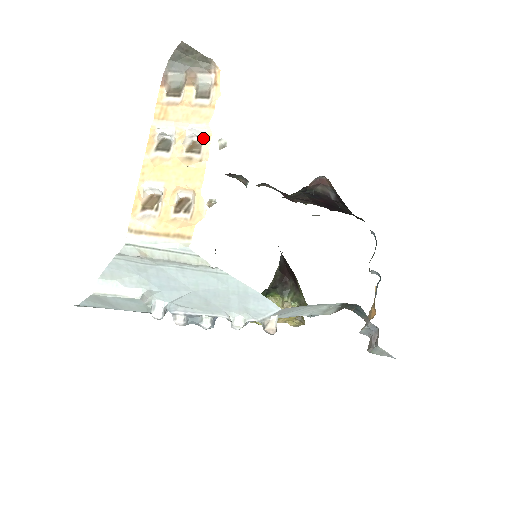
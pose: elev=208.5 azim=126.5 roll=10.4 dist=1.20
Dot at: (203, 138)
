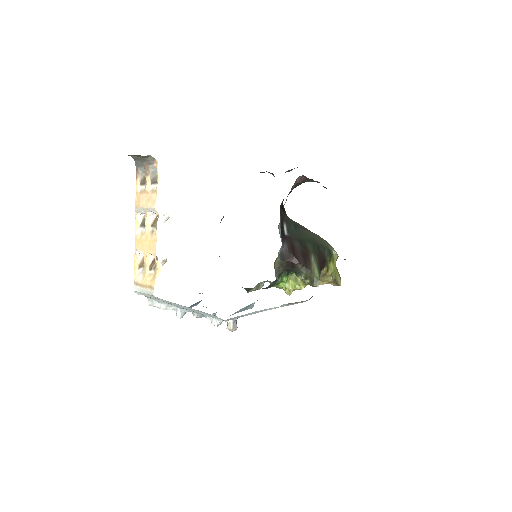
Dot at: occluded
